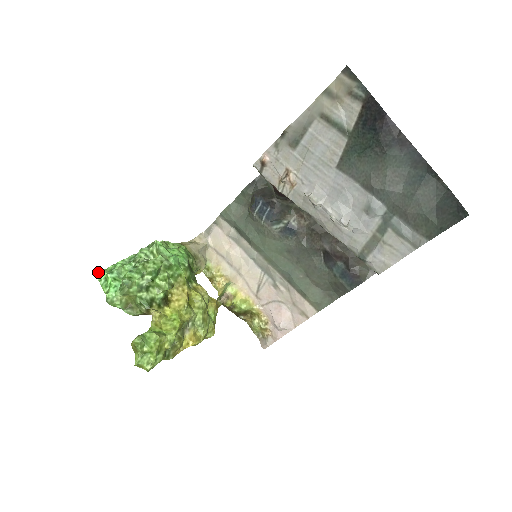
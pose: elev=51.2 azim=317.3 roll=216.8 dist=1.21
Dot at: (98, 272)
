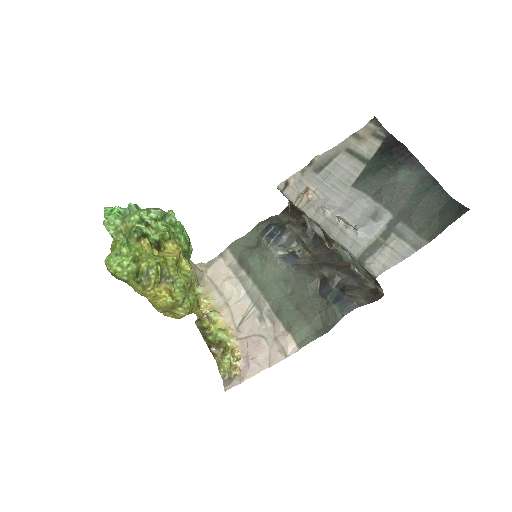
Dot at: occluded
